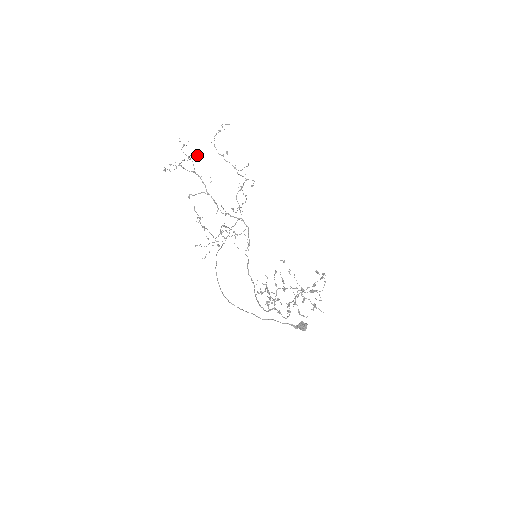
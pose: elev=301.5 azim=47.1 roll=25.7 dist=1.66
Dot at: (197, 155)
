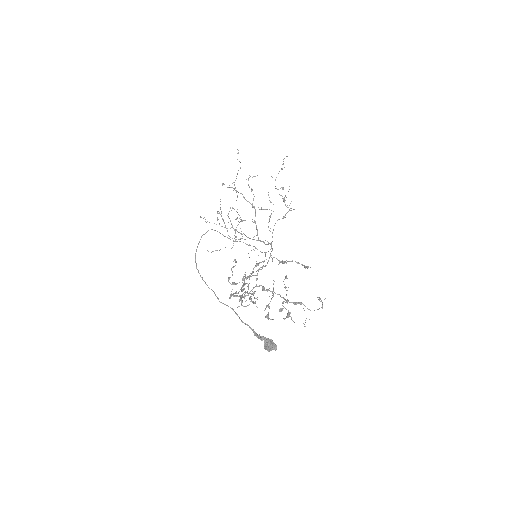
Dot at: occluded
